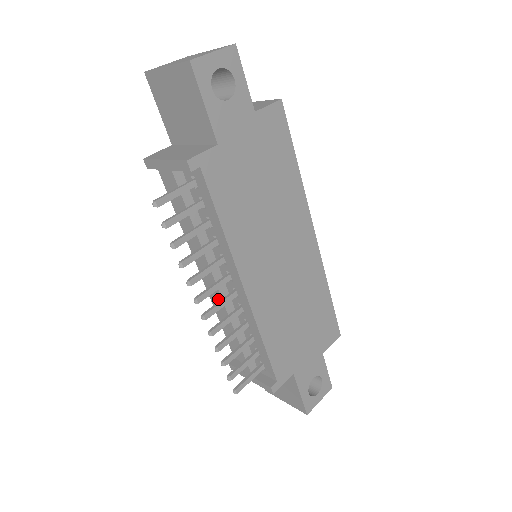
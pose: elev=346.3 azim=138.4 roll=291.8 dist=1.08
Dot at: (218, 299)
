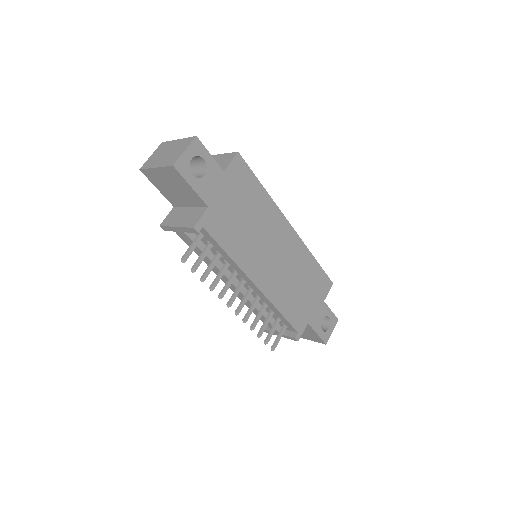
Dot at: (241, 295)
